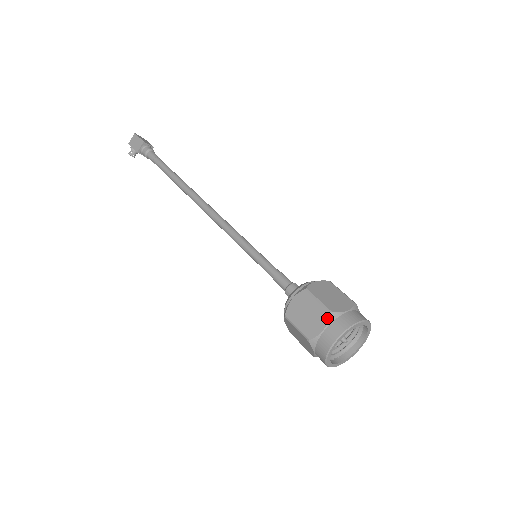
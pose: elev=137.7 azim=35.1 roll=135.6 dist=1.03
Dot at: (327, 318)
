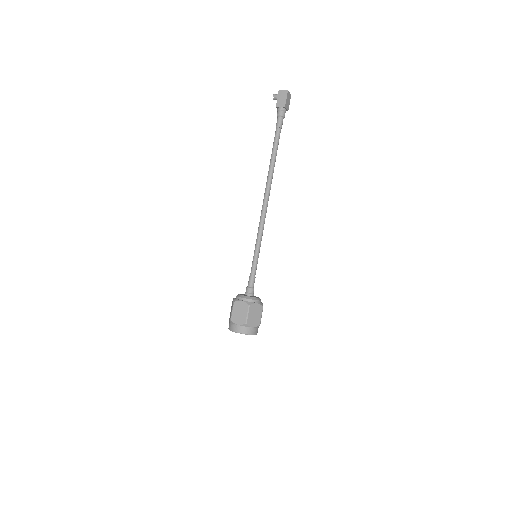
Dot at: (243, 324)
